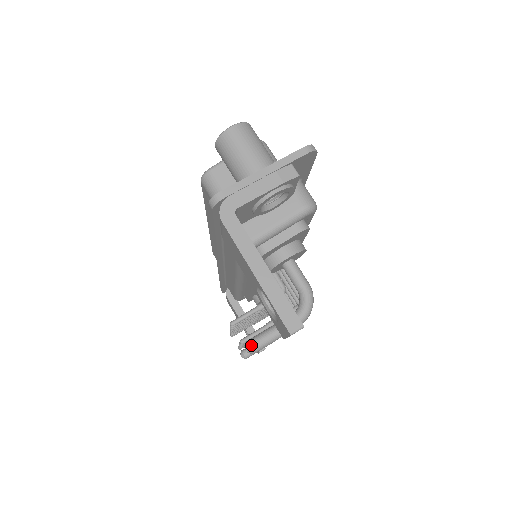
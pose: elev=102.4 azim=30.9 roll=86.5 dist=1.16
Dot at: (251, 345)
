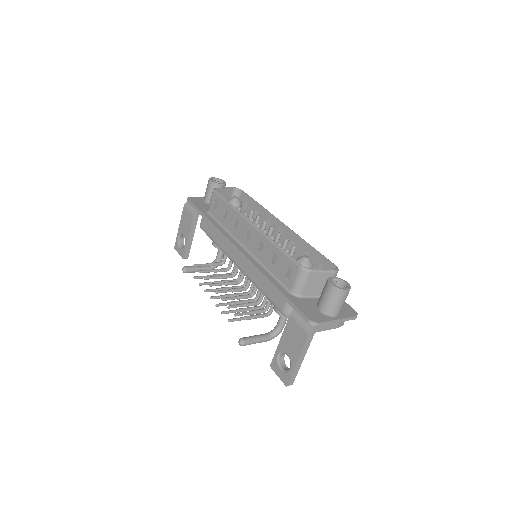
Dot at: (245, 344)
